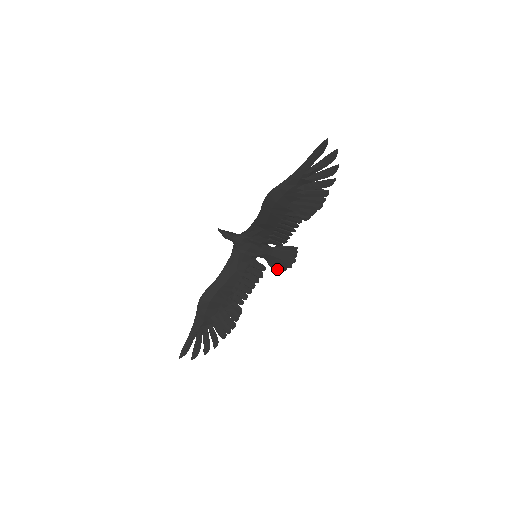
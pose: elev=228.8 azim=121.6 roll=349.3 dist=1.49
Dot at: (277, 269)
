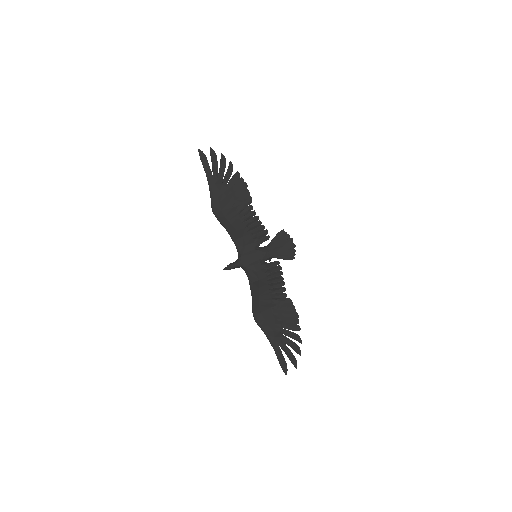
Dot at: (289, 256)
